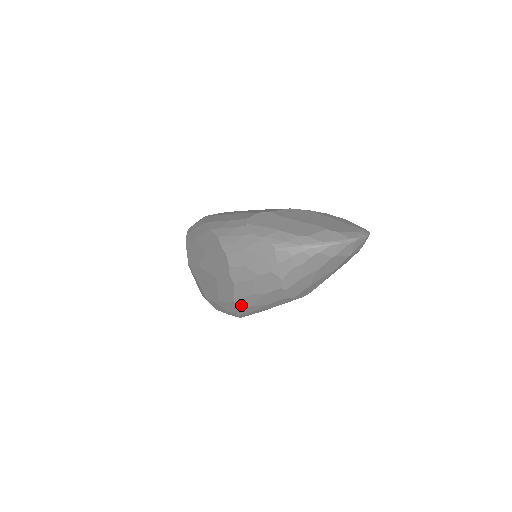
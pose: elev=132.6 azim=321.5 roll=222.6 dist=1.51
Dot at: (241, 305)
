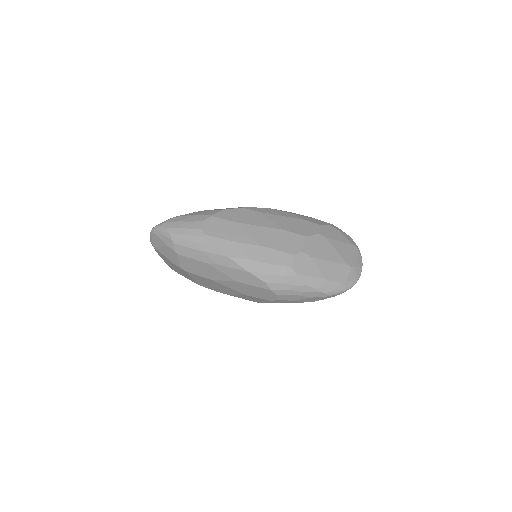
Dot at: occluded
